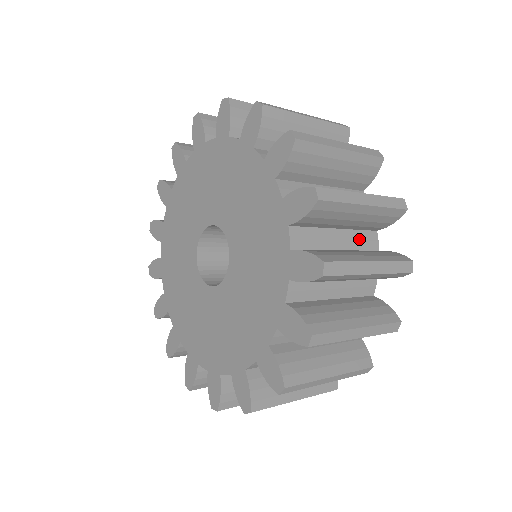
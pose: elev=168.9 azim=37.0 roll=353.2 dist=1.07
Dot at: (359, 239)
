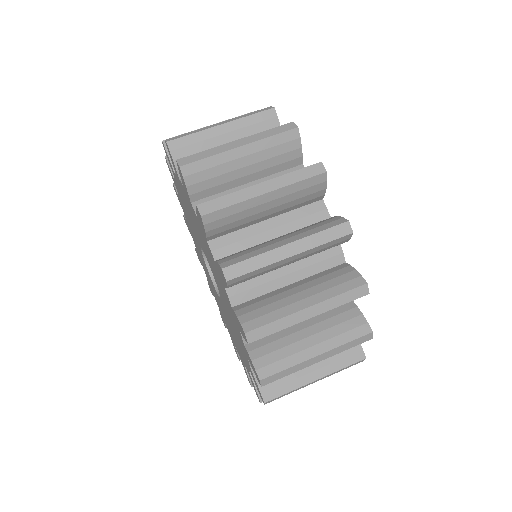
Dot at: occluded
